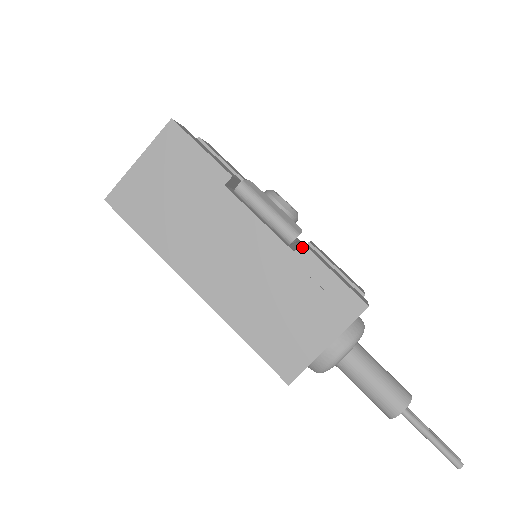
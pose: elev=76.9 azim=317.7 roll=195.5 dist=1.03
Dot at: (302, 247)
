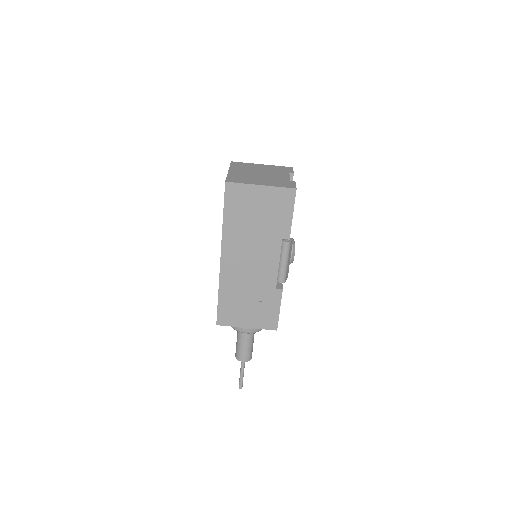
Dot at: (281, 291)
